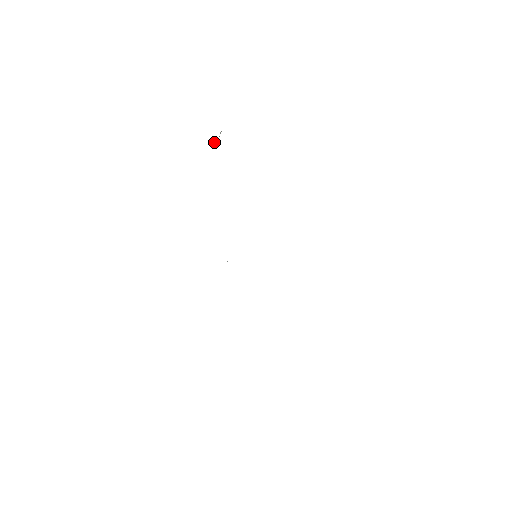
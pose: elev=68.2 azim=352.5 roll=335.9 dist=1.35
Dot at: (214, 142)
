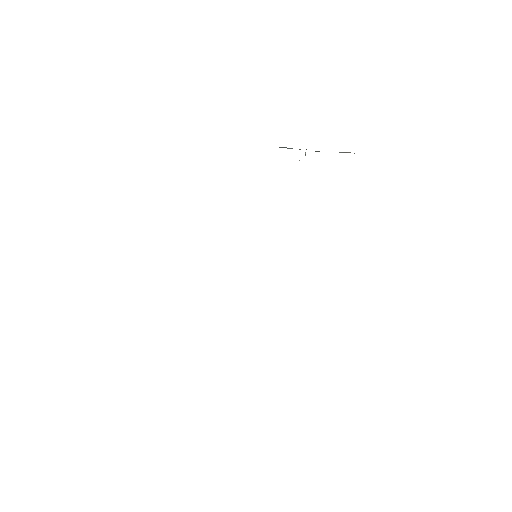
Dot at: occluded
